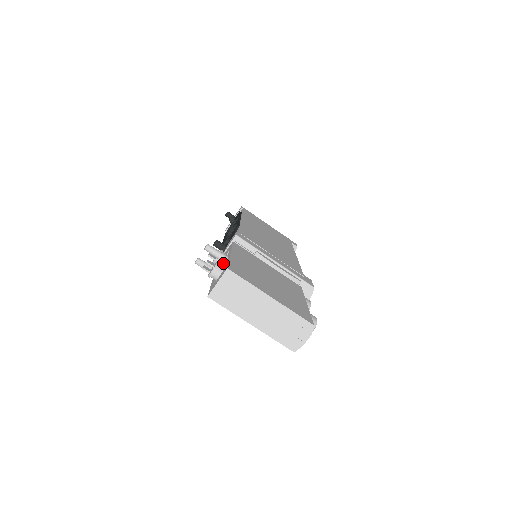
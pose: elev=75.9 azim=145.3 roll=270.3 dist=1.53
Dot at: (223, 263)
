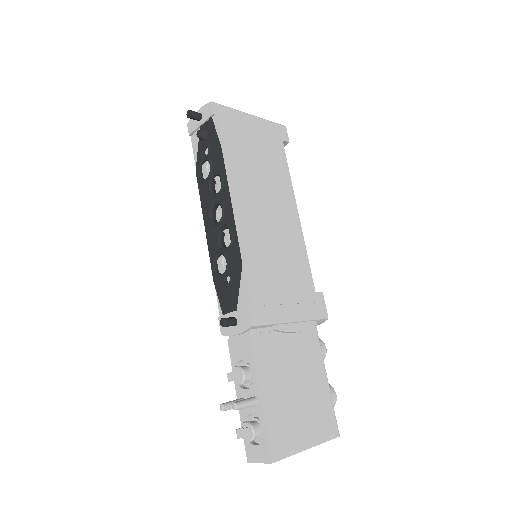
Dot at: occluded
